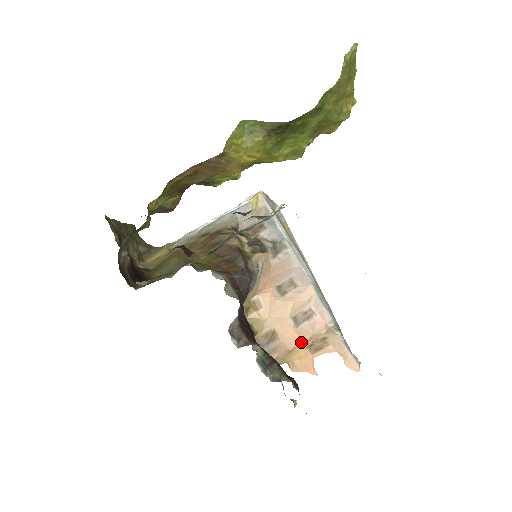
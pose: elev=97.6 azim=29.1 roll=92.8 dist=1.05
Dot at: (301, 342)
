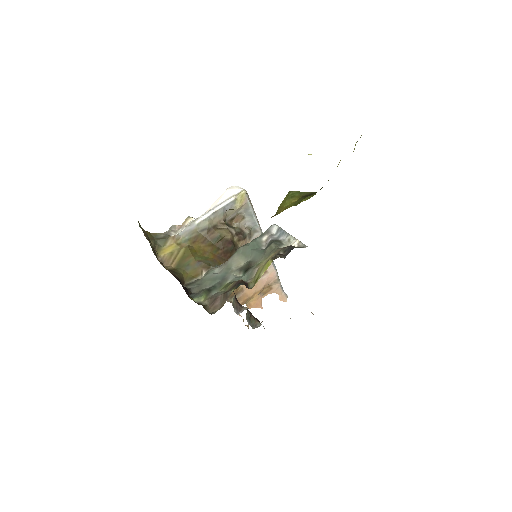
Dot at: (257, 291)
